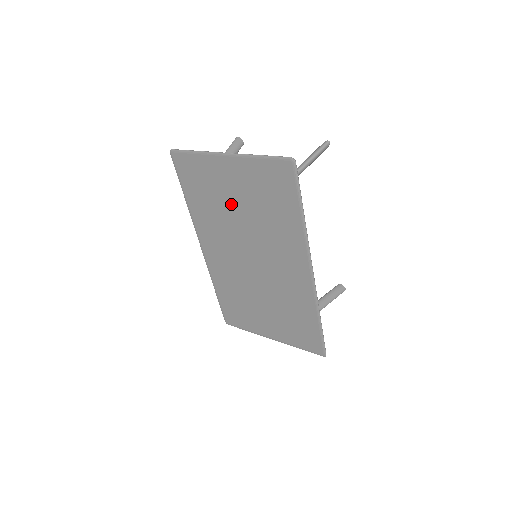
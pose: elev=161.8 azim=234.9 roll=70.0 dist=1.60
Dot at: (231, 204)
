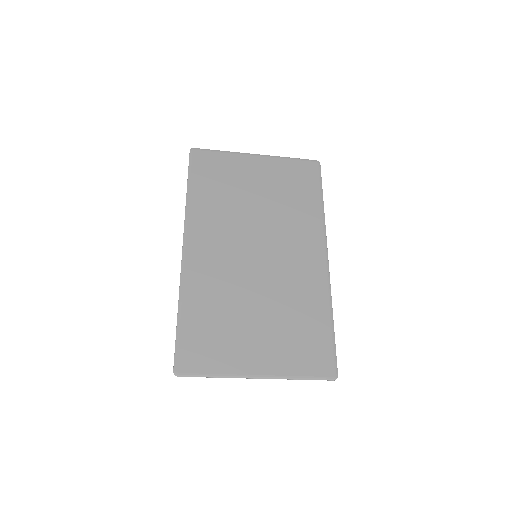
Dot at: (248, 195)
